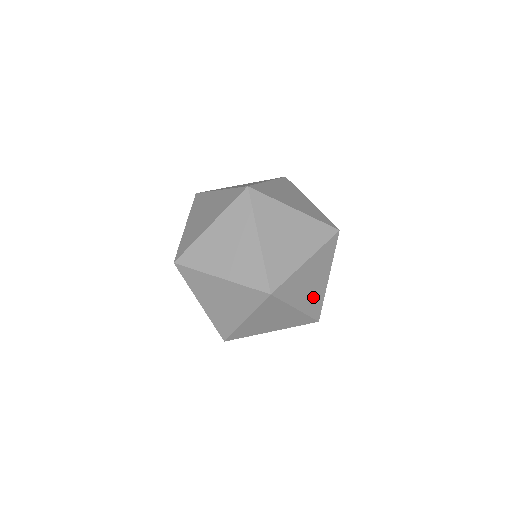
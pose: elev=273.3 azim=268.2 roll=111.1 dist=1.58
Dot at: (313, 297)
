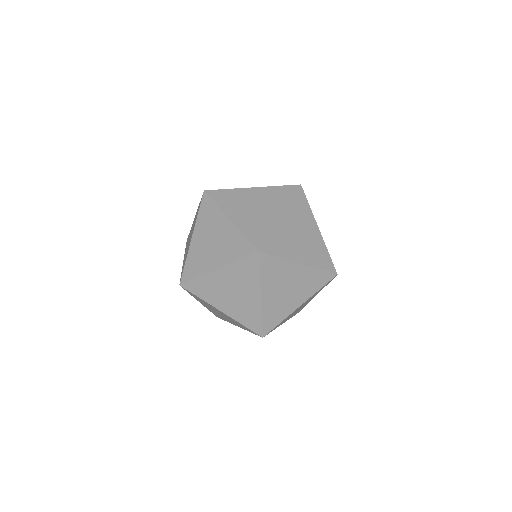
Dot at: occluded
